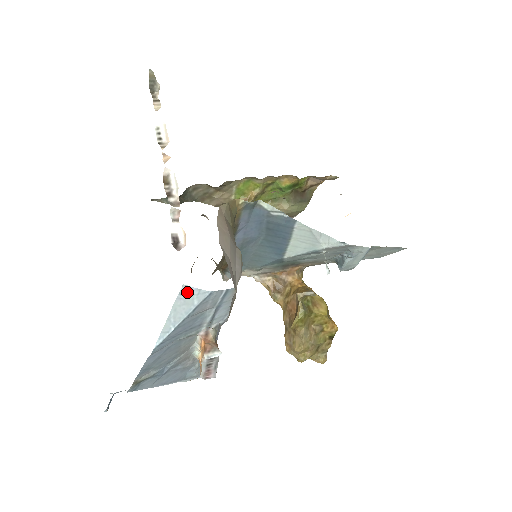
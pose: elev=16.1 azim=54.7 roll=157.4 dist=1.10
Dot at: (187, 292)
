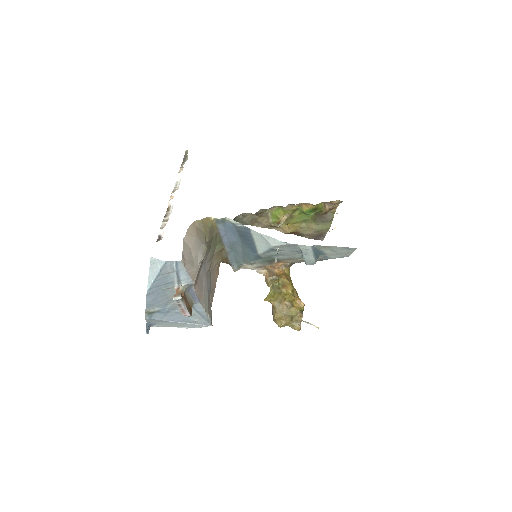
Dot at: (154, 261)
